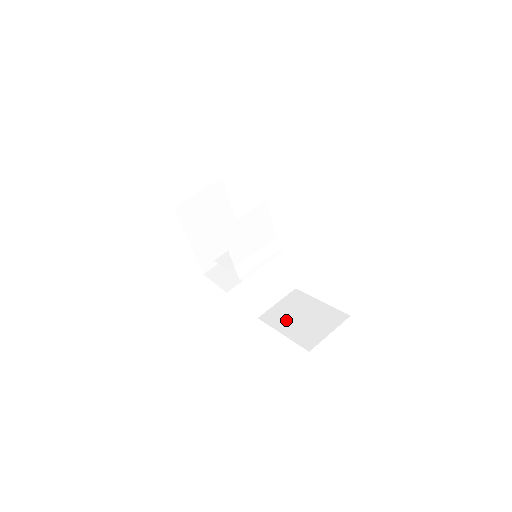
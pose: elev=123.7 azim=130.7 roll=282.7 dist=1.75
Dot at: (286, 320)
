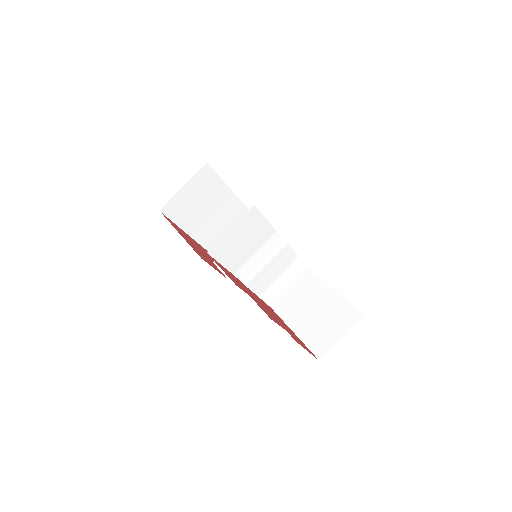
Dot at: (298, 314)
